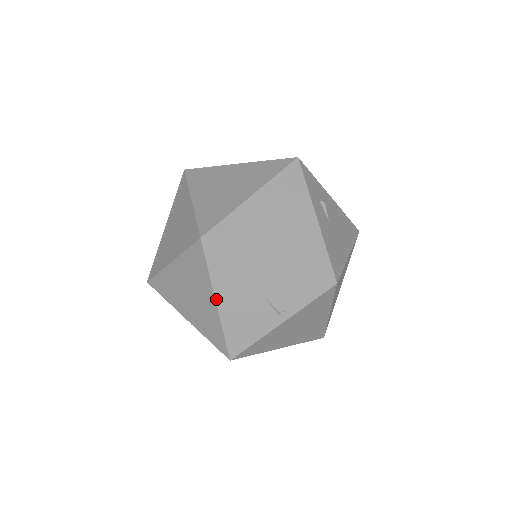
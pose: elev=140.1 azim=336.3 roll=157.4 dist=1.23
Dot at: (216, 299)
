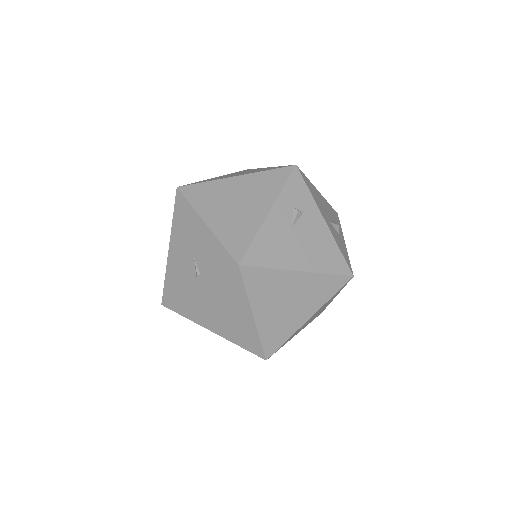
Dot at: (170, 243)
